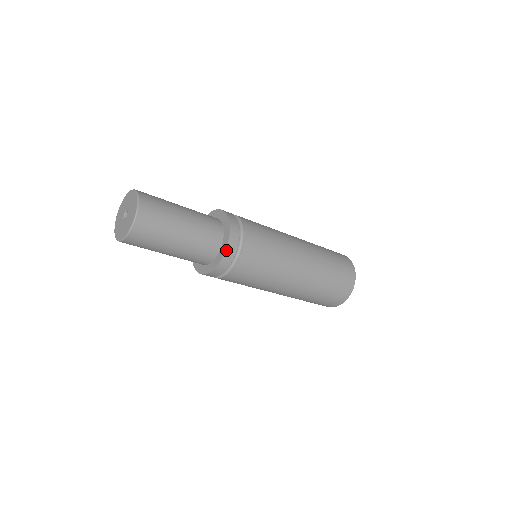
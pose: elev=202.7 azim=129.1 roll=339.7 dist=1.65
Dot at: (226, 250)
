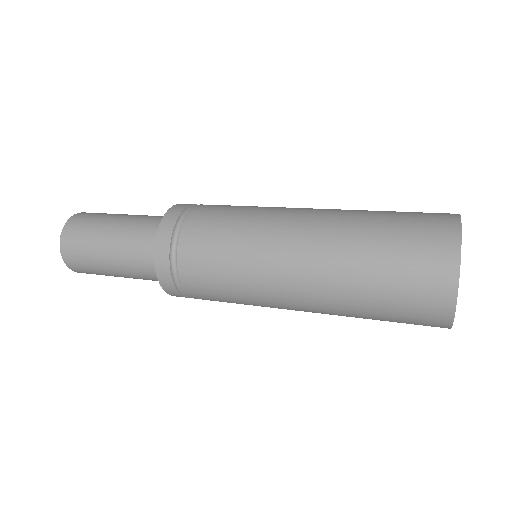
Dot at: occluded
